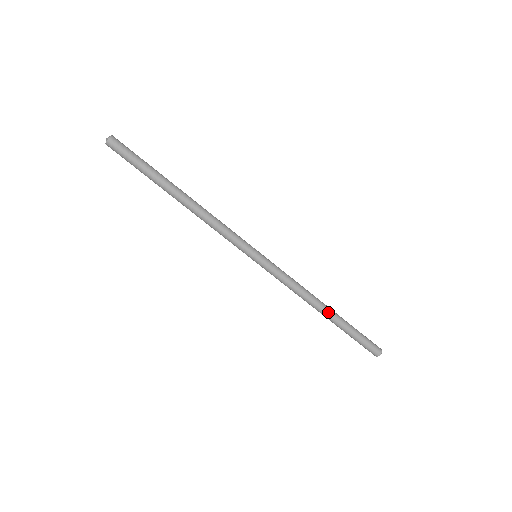
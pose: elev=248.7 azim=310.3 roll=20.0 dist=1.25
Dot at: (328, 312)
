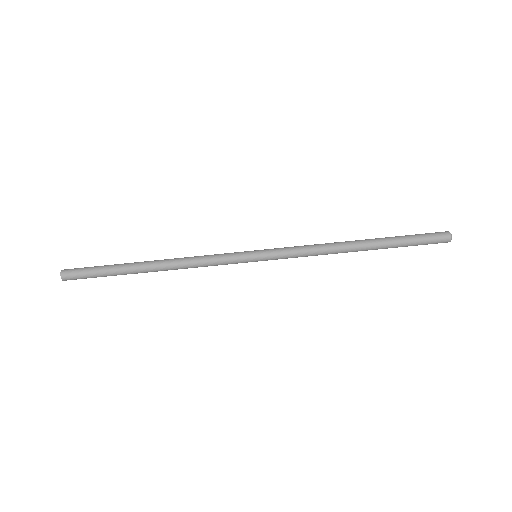
Dot at: (363, 248)
